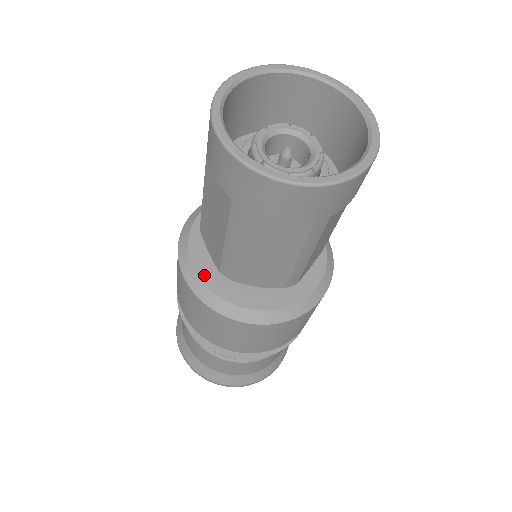
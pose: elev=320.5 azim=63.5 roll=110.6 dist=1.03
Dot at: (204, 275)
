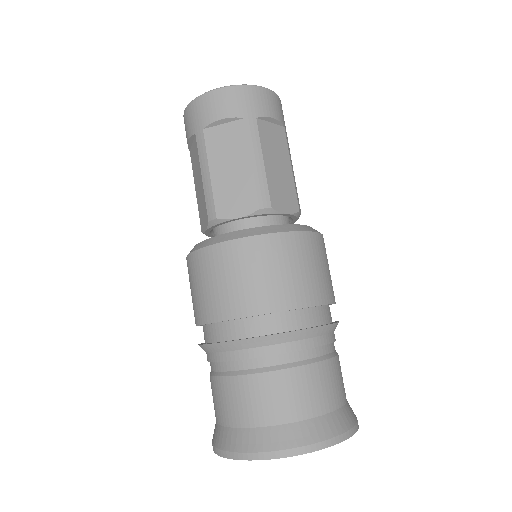
Dot at: occluded
